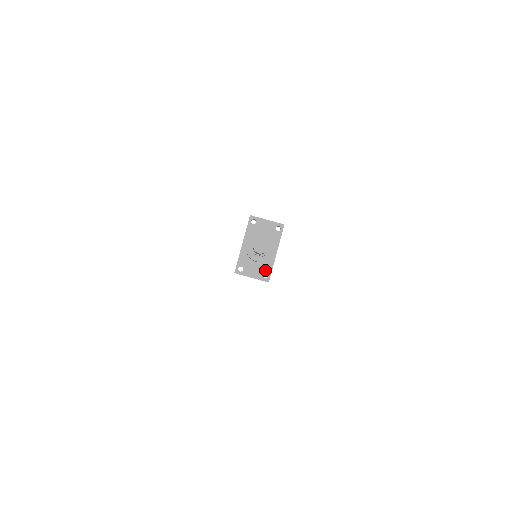
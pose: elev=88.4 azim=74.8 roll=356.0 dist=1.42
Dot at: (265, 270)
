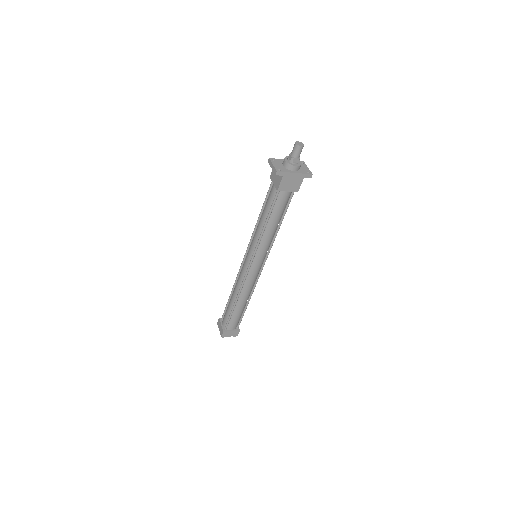
Dot at: (282, 169)
